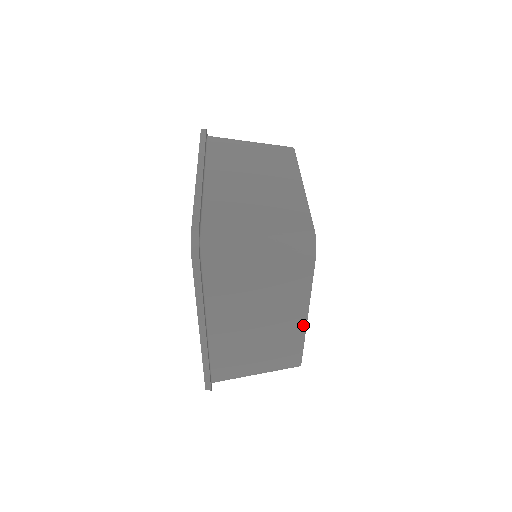
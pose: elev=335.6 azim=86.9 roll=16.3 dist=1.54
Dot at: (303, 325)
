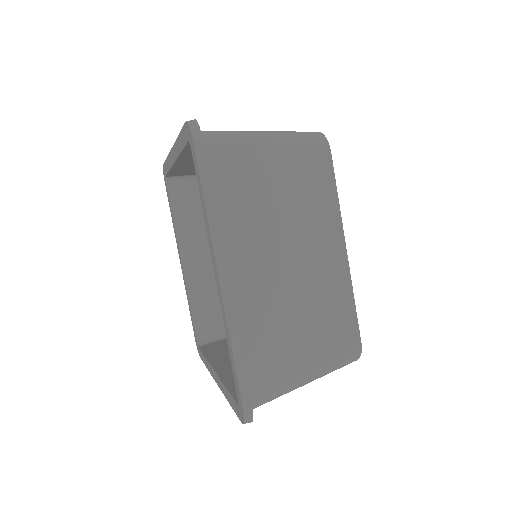
Dot at: occluded
